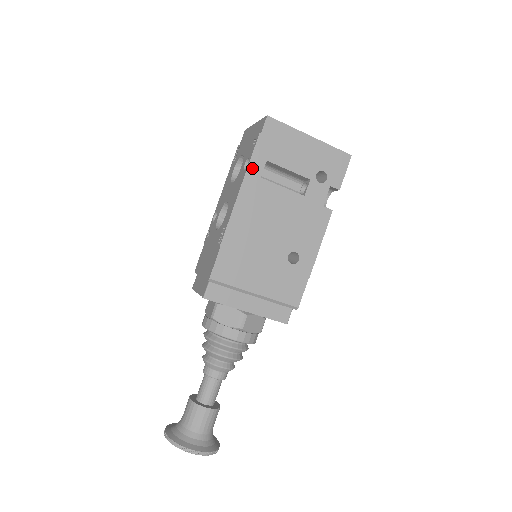
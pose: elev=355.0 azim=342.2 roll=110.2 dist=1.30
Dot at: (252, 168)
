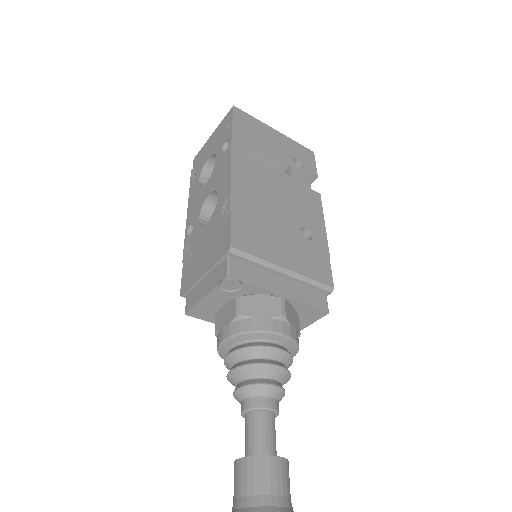
Dot at: (236, 144)
